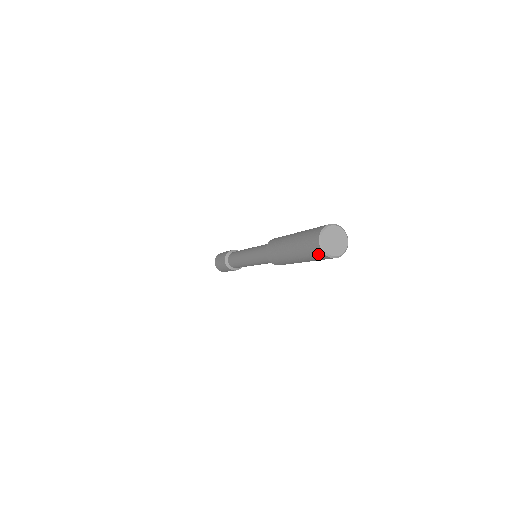
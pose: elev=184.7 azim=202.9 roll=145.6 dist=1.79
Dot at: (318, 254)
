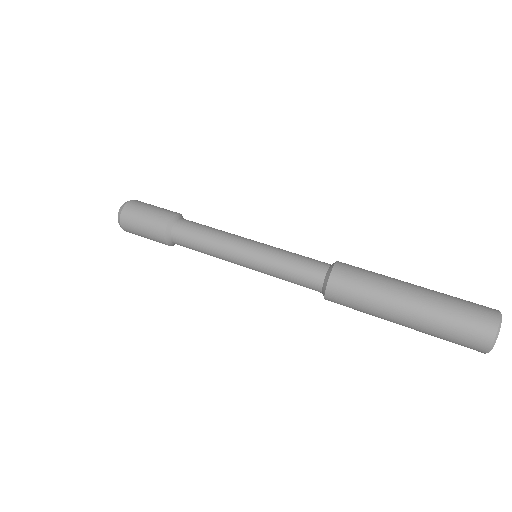
Dot at: occluded
